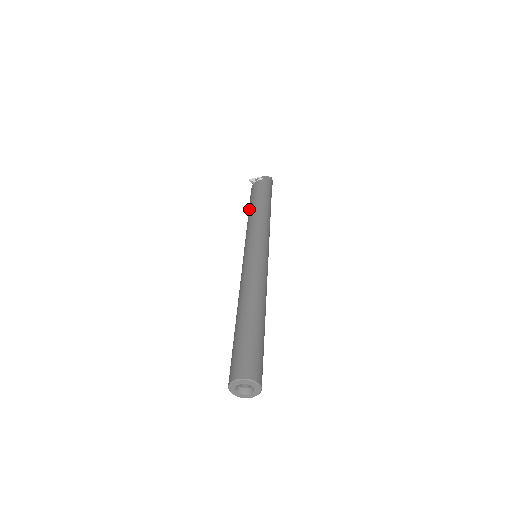
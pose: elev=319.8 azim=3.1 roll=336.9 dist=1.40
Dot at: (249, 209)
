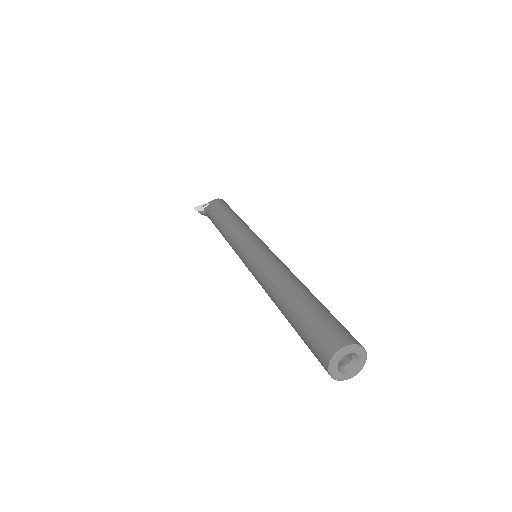
Dot at: (220, 222)
